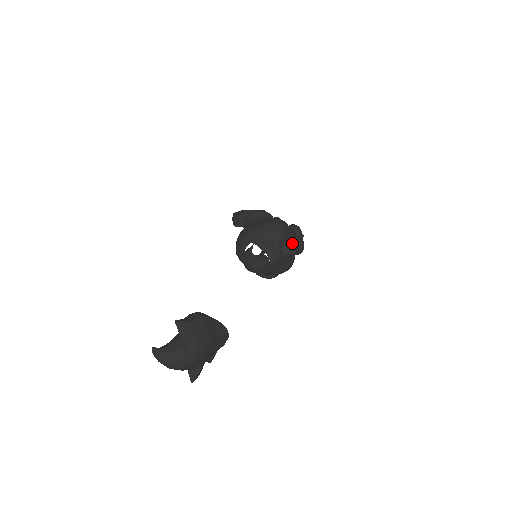
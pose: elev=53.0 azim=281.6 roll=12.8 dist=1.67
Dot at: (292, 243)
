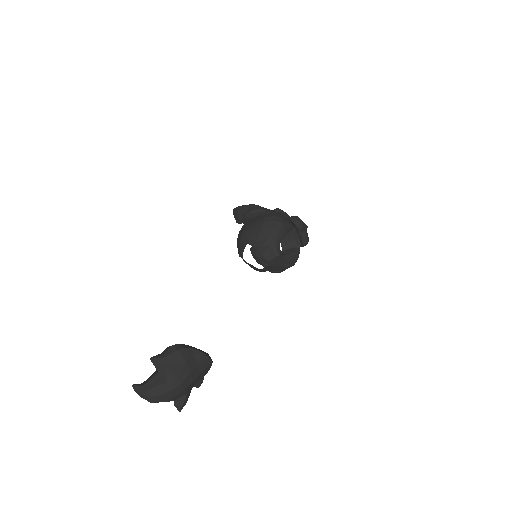
Dot at: (294, 236)
